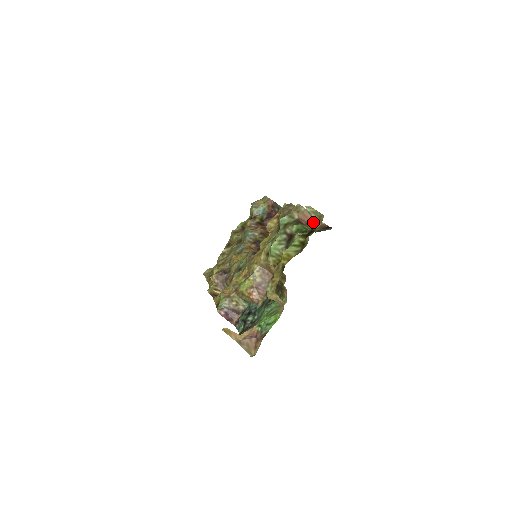
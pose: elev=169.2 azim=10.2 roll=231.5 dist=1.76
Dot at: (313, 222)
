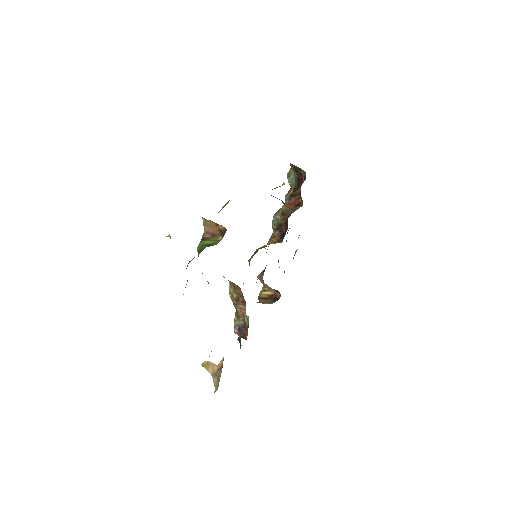
Dot at: occluded
